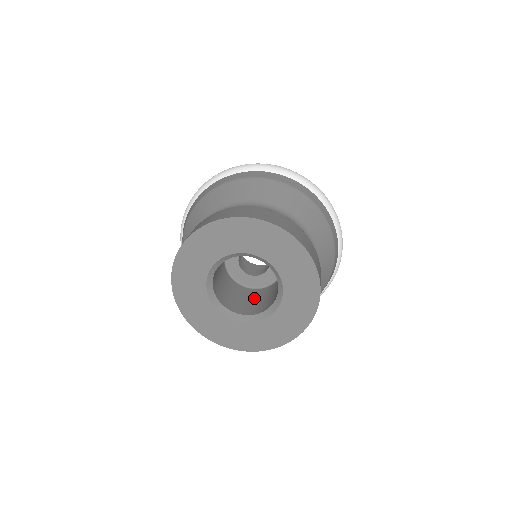
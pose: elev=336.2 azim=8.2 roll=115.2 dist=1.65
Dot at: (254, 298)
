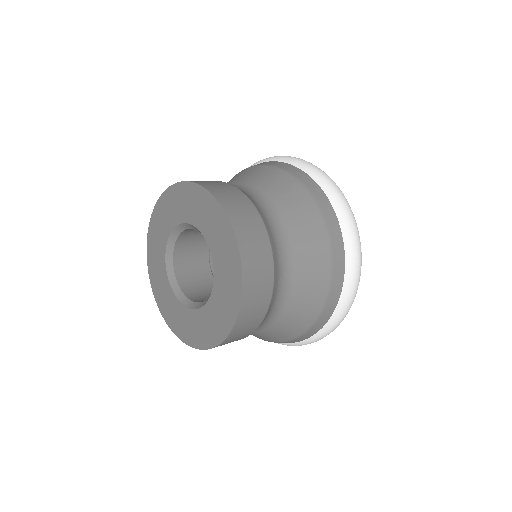
Dot at: occluded
